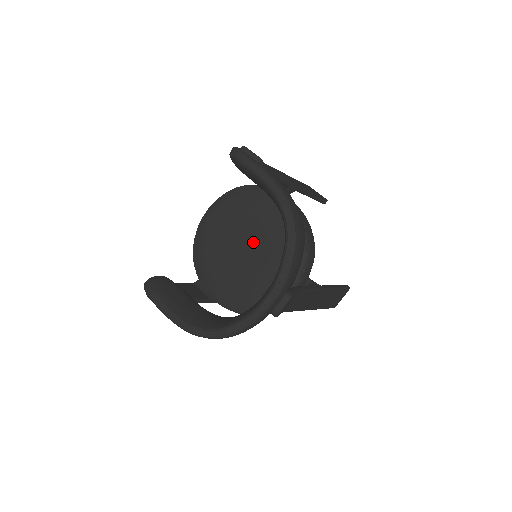
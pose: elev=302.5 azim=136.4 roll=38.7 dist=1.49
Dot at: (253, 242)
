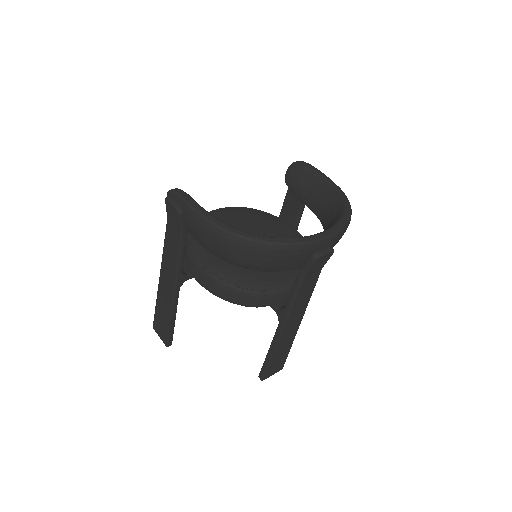
Dot at: occluded
